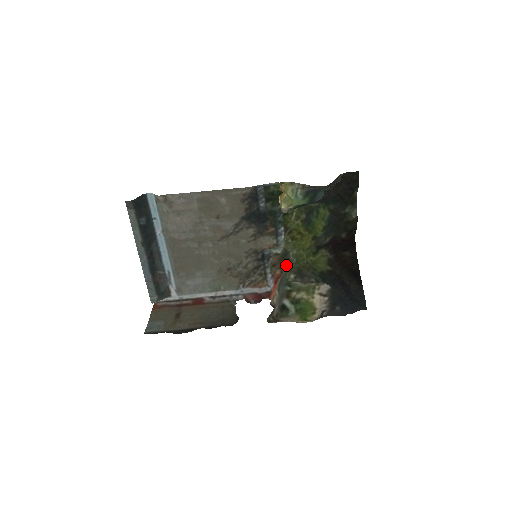
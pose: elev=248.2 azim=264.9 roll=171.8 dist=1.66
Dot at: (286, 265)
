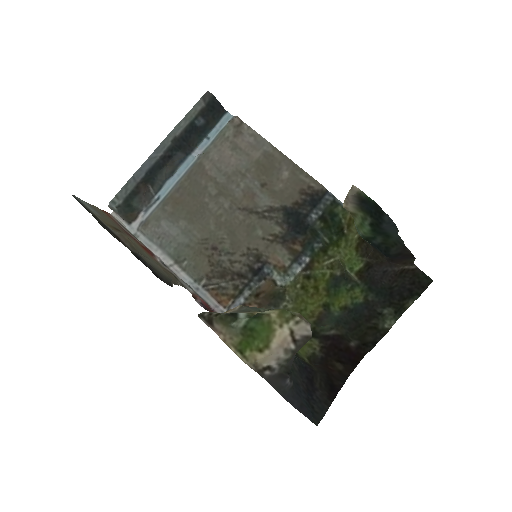
Dot at: (269, 307)
